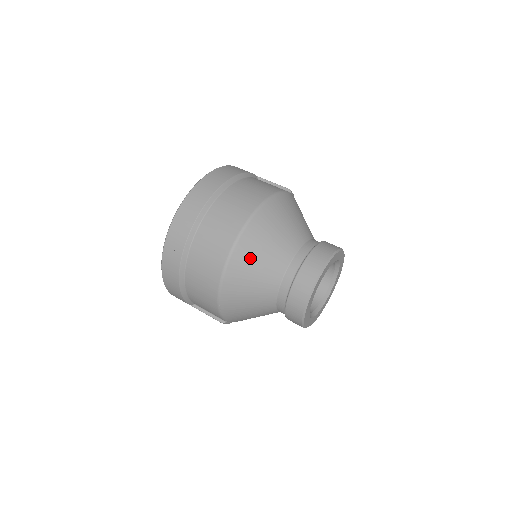
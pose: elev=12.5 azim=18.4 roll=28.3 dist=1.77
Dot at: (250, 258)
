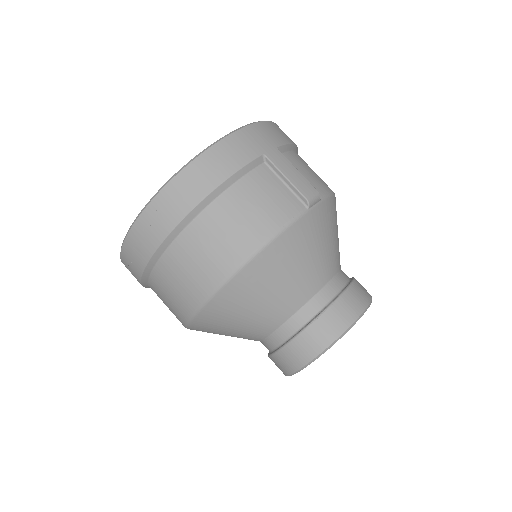
Dot at: (217, 326)
